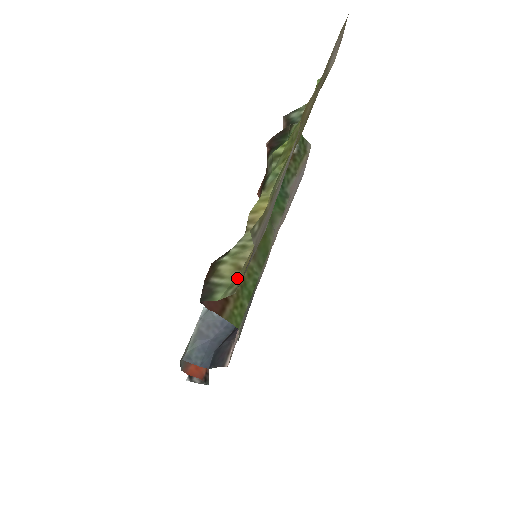
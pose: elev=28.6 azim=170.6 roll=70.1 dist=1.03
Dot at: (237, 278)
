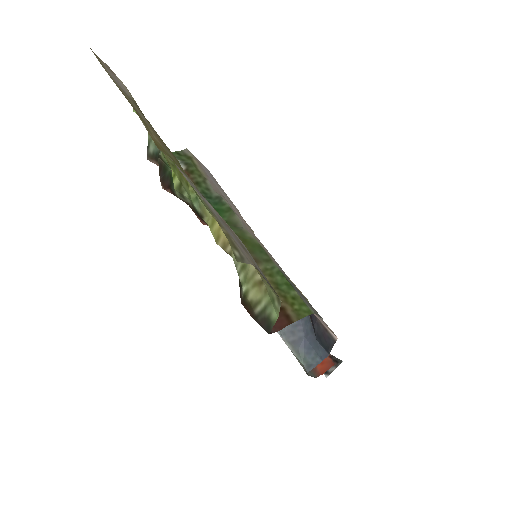
Dot at: (268, 290)
